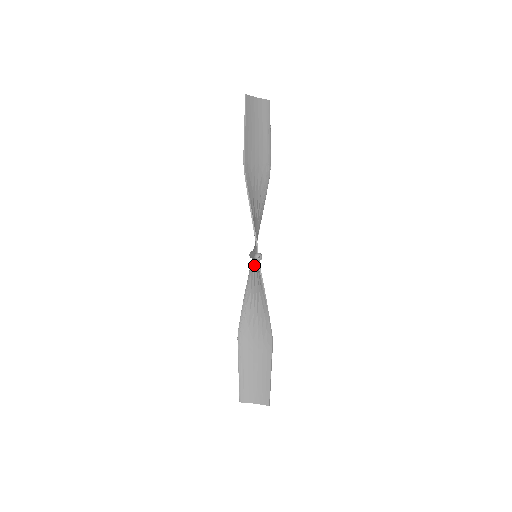
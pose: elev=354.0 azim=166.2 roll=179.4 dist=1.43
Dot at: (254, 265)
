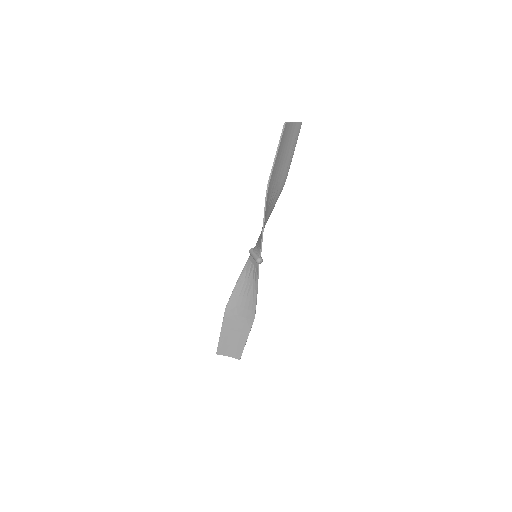
Dot at: (252, 262)
